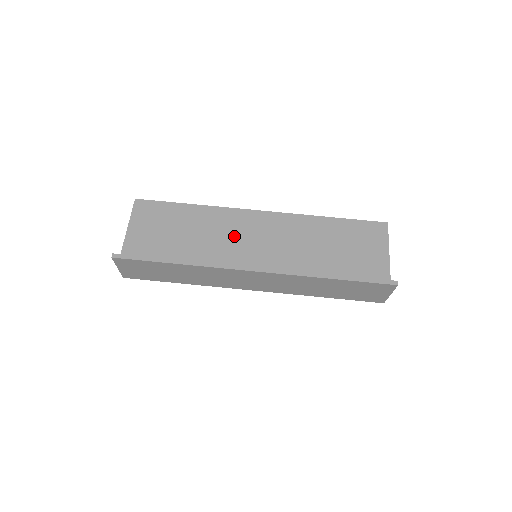
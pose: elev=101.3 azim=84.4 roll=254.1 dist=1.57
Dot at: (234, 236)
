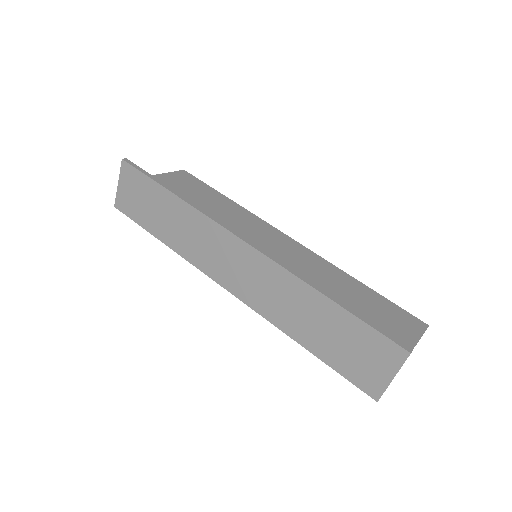
Dot at: (248, 232)
